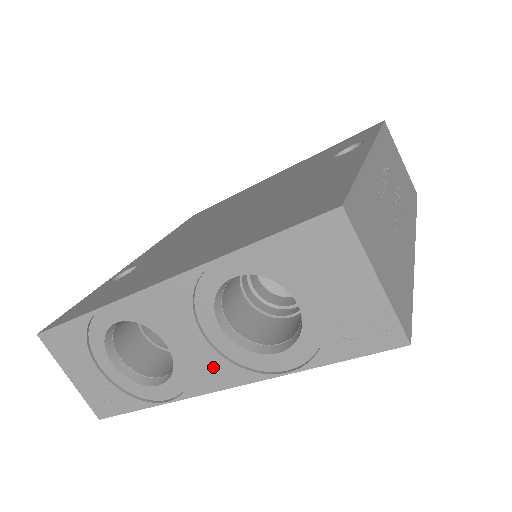
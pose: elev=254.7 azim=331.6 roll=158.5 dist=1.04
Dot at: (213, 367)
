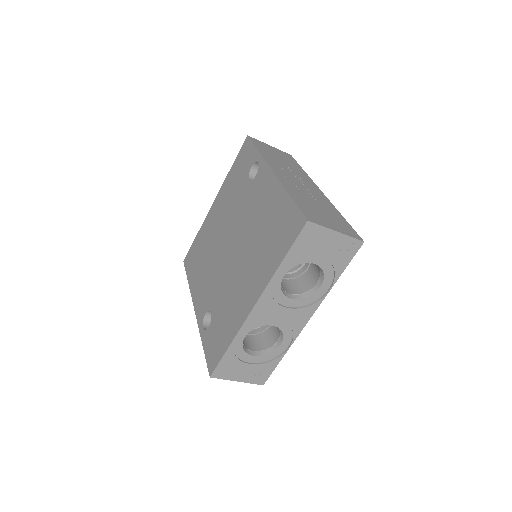
Dot at: (299, 316)
